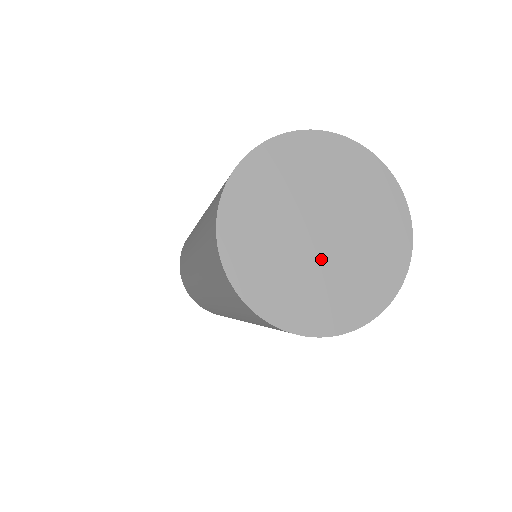
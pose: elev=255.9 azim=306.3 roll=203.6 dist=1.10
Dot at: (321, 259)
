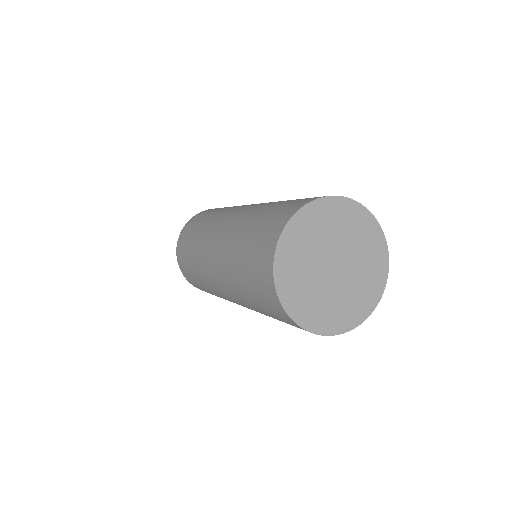
Dot at: (340, 283)
